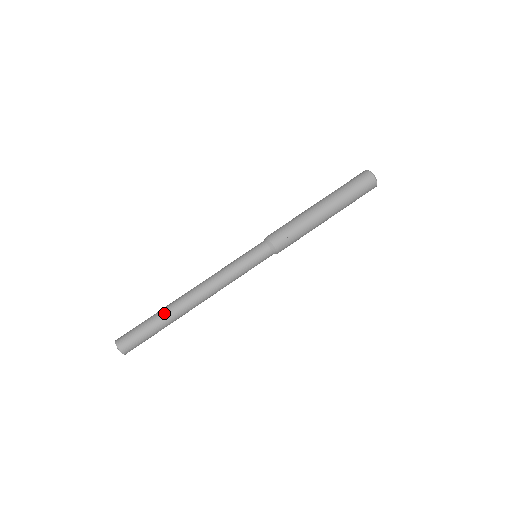
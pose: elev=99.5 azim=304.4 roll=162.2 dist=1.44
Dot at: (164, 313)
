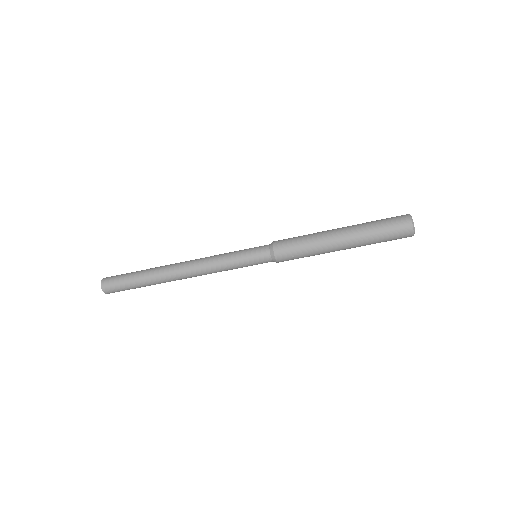
Dot at: (151, 280)
